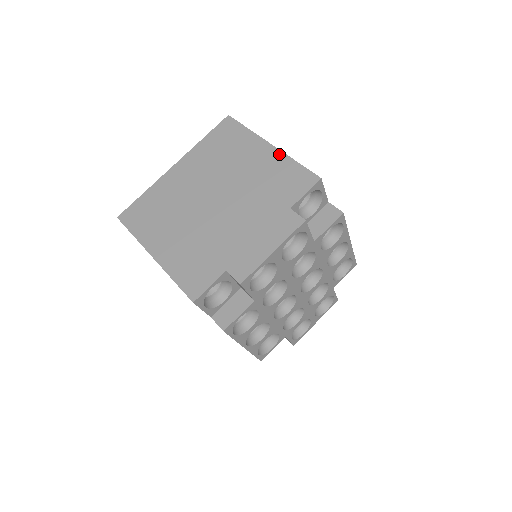
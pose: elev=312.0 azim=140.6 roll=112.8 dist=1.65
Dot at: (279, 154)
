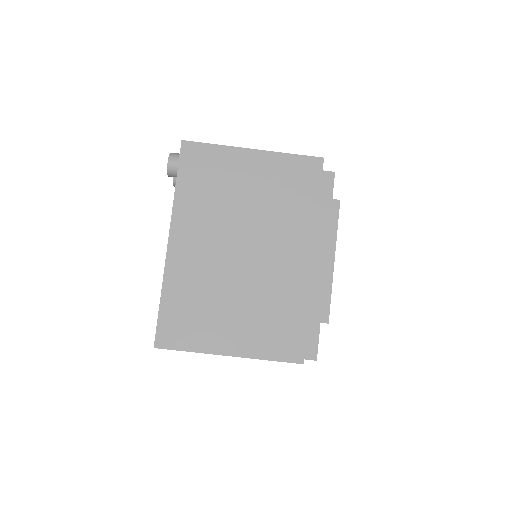
Dot at: occluded
